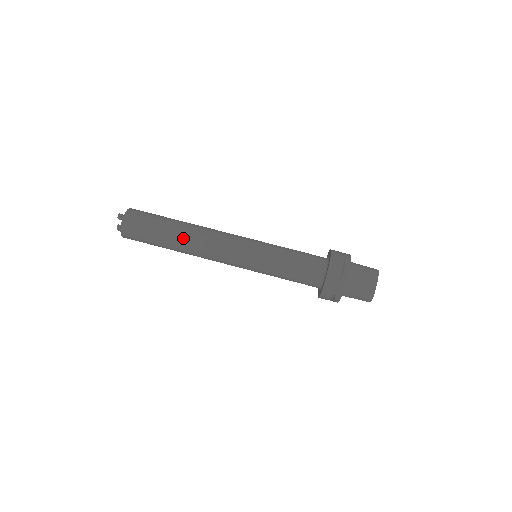
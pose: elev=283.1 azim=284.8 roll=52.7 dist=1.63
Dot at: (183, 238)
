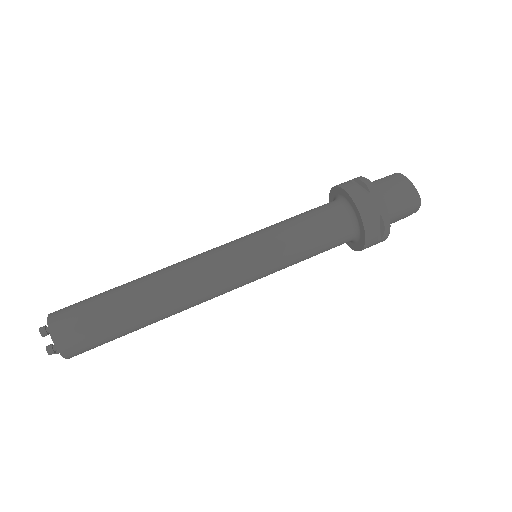
Dot at: (149, 287)
